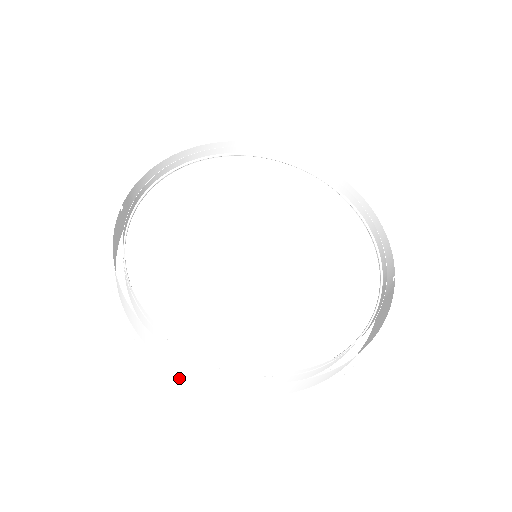
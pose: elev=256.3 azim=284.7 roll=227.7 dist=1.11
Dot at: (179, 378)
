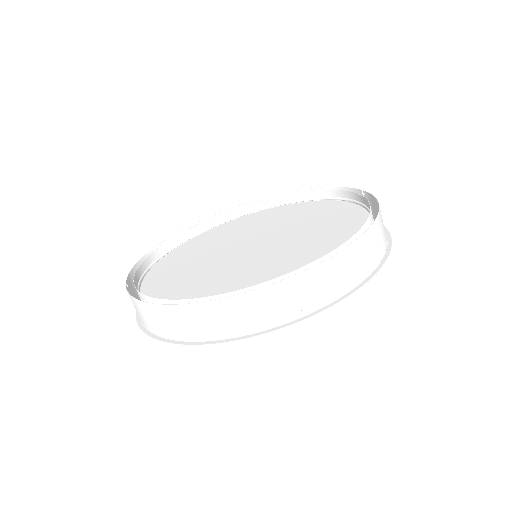
Dot at: (255, 336)
